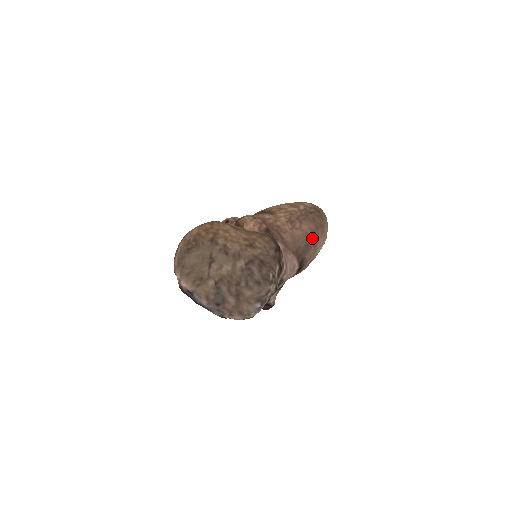
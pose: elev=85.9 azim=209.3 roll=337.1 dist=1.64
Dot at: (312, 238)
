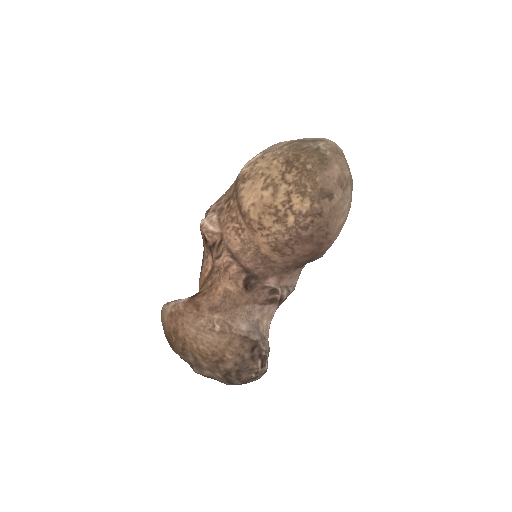
Dot at: (316, 254)
